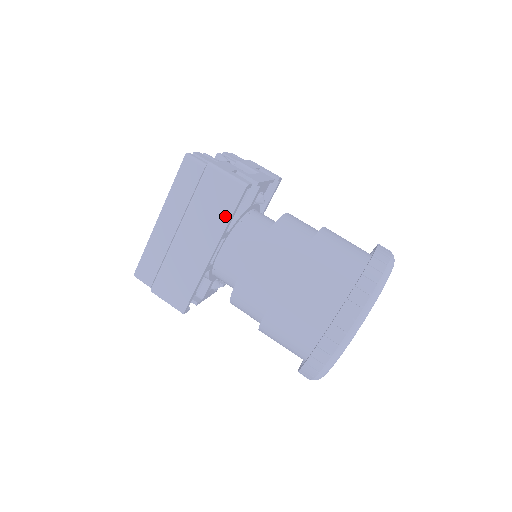
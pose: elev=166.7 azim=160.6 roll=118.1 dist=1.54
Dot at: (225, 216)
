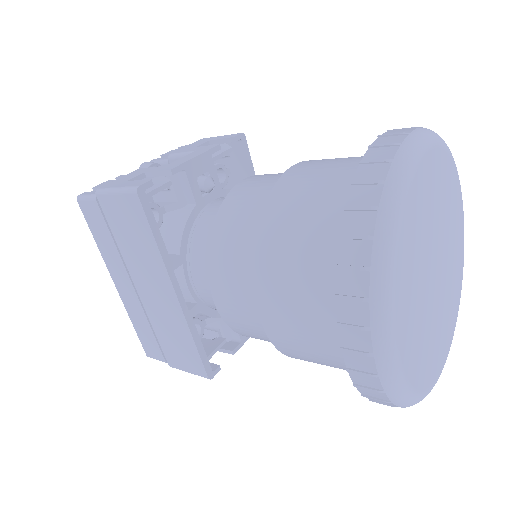
Dot at: (150, 242)
